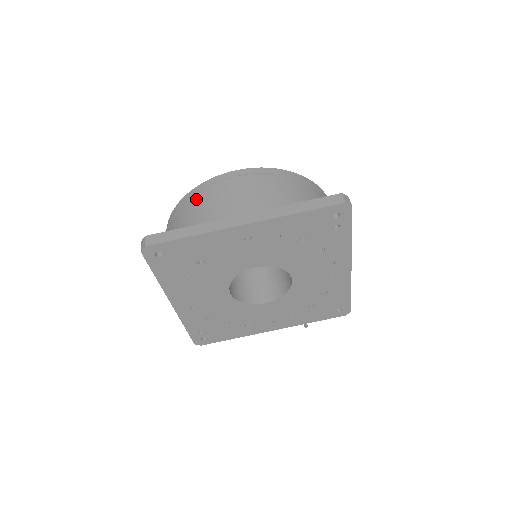
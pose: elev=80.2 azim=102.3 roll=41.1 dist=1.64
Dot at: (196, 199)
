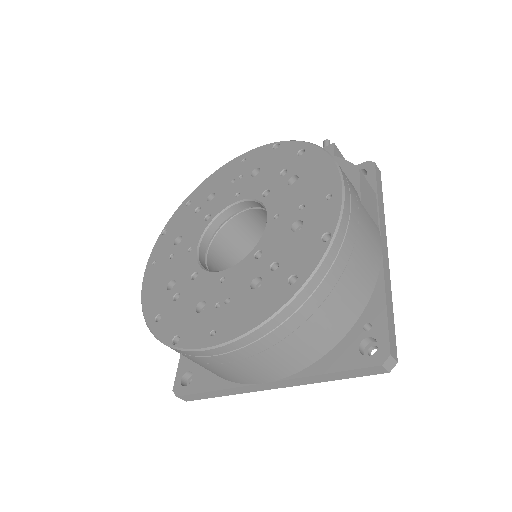
Dot at: occluded
